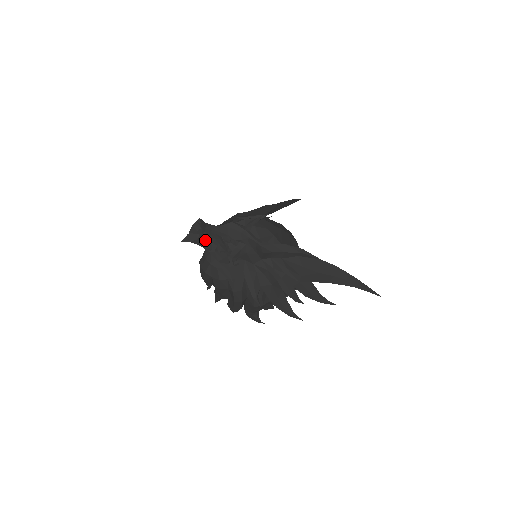
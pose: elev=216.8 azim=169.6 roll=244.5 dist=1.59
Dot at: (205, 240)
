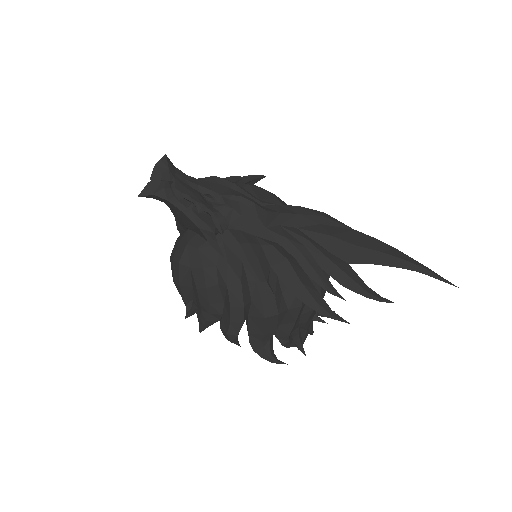
Dot at: (175, 190)
